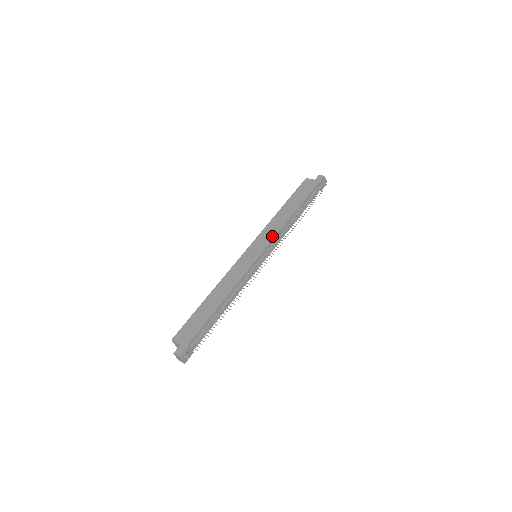
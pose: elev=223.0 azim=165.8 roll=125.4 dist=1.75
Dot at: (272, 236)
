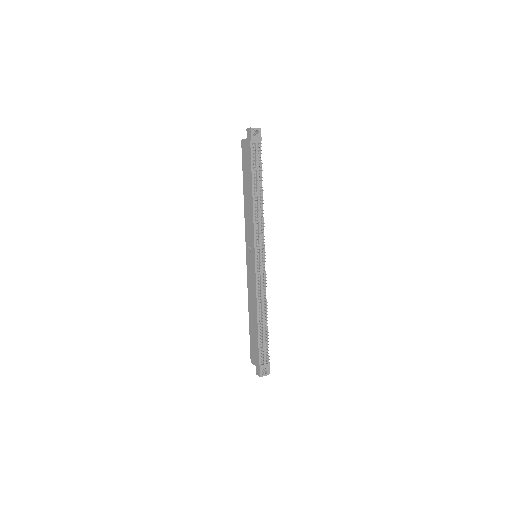
Dot at: (252, 233)
